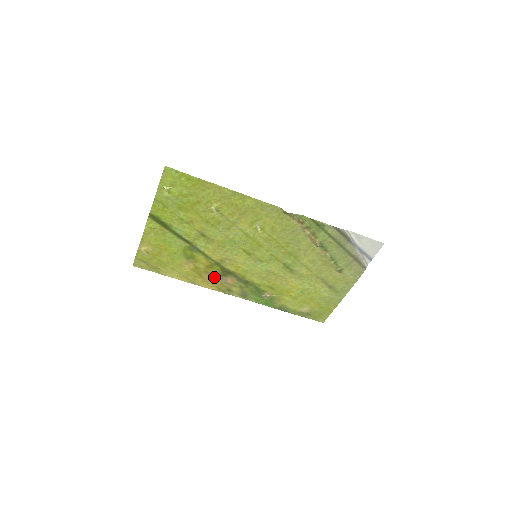
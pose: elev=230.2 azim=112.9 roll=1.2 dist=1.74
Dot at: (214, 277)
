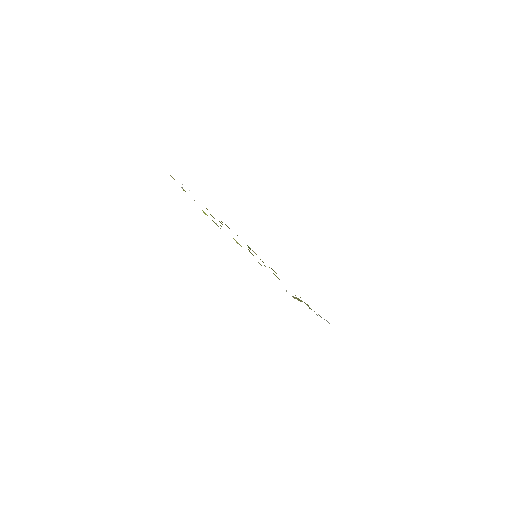
Dot at: occluded
